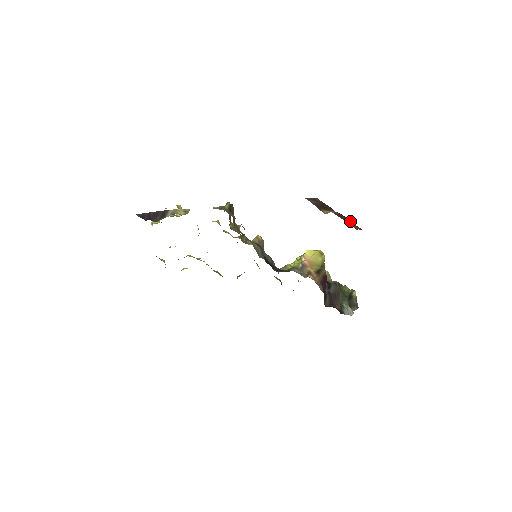
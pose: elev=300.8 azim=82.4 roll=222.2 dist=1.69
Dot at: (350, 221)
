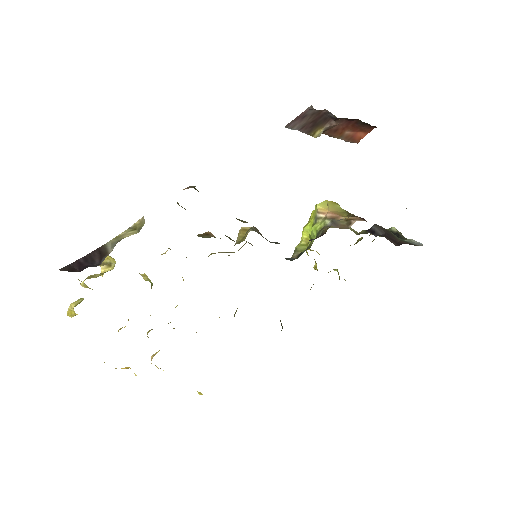
Dot at: (356, 124)
